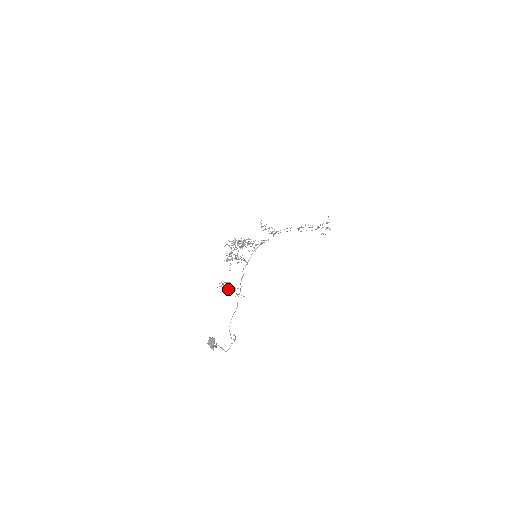
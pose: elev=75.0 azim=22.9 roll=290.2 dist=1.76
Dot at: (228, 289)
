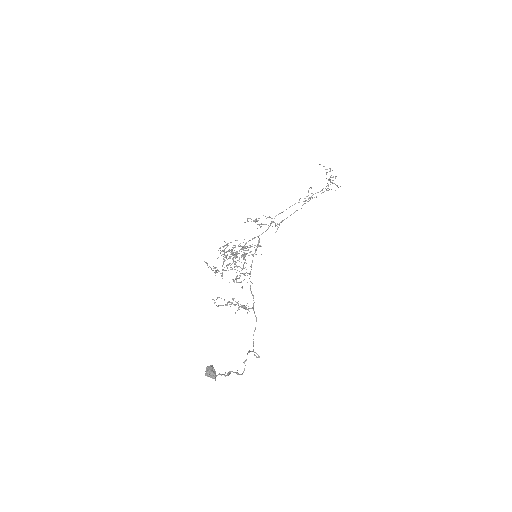
Dot at: (245, 308)
